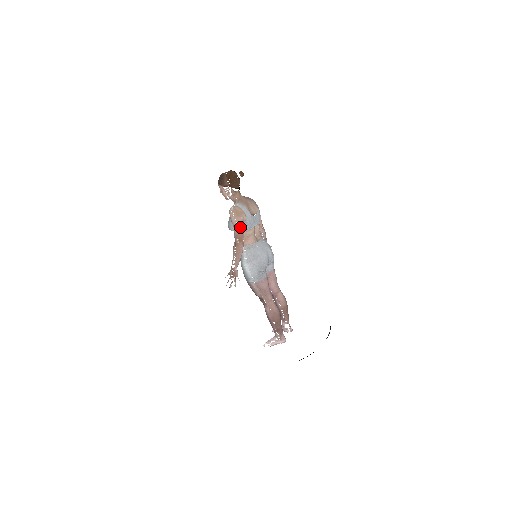
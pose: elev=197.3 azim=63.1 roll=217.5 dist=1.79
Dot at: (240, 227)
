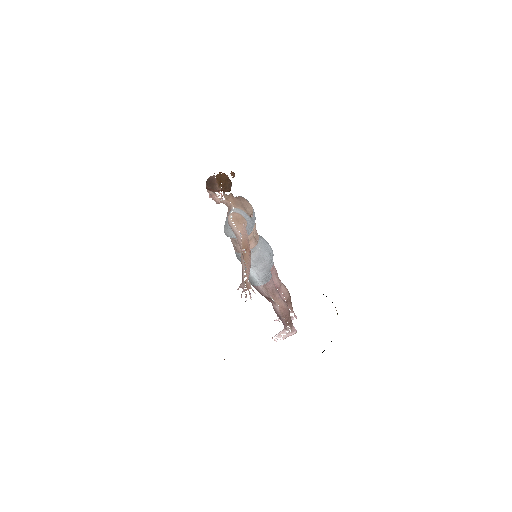
Dot at: (244, 235)
